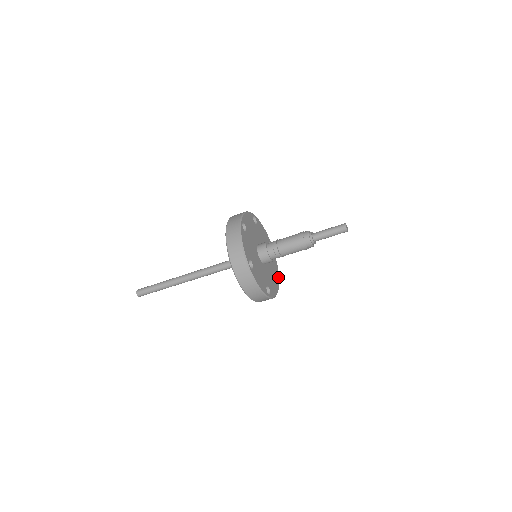
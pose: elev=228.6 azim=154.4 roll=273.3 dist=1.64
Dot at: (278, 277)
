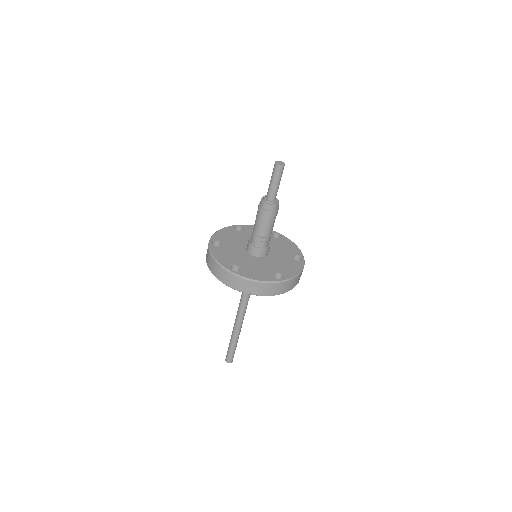
Dot at: (300, 255)
